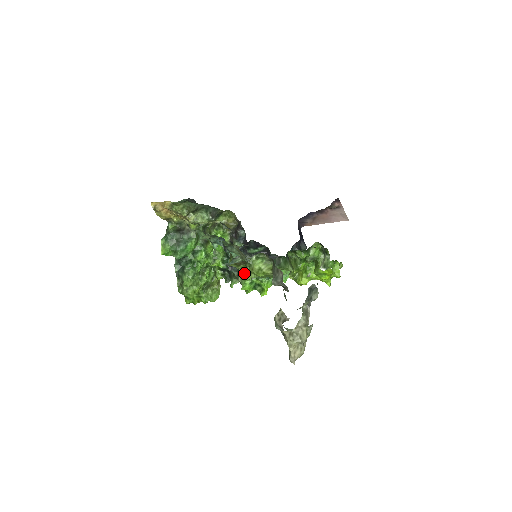
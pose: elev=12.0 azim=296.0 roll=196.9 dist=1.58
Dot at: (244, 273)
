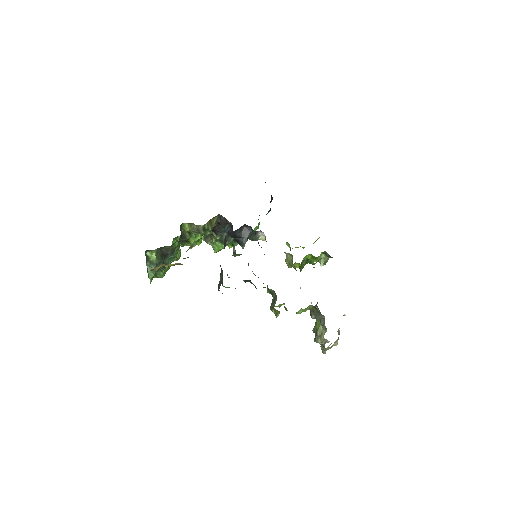
Dot at: (278, 306)
